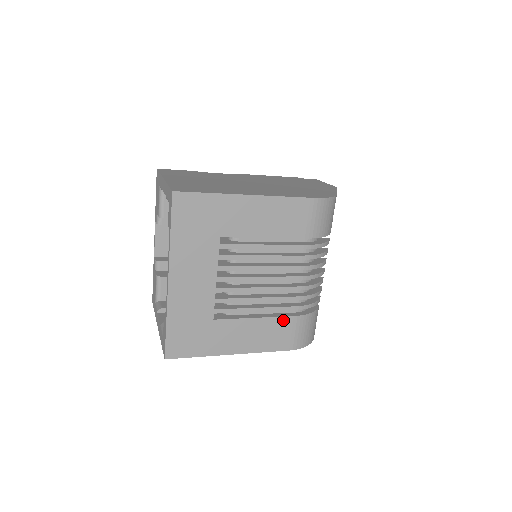
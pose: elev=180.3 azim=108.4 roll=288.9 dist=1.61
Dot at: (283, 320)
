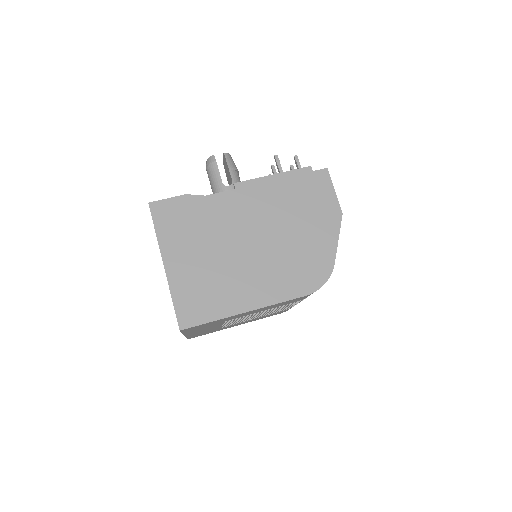
Dot at: occluded
